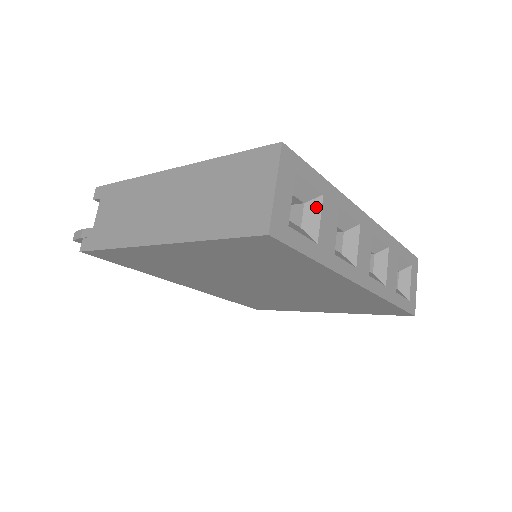
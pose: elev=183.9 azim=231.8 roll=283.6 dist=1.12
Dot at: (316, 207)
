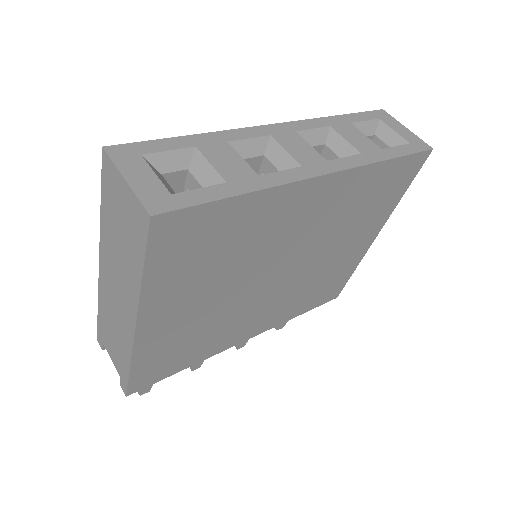
Dot at: (199, 161)
